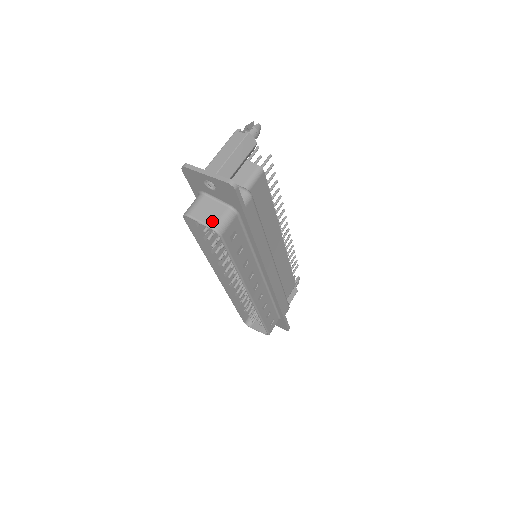
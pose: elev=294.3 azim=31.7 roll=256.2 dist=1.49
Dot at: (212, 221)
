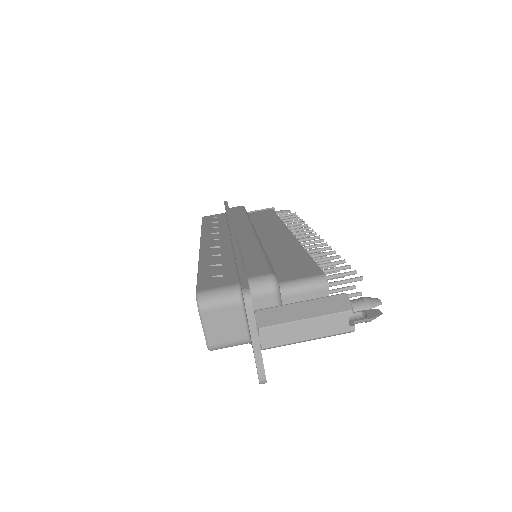
Dot at: (216, 339)
